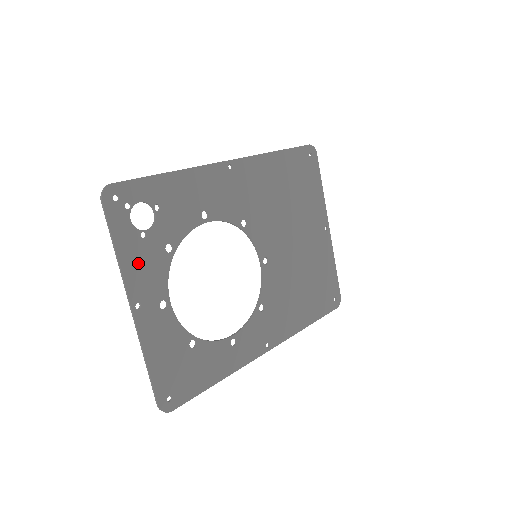
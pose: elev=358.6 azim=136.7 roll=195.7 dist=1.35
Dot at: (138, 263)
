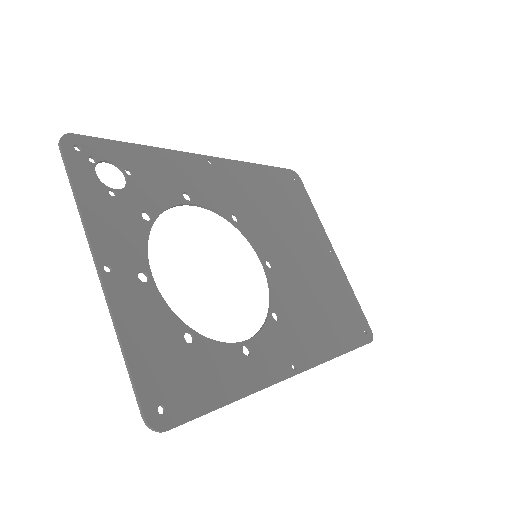
Dot at: (106, 220)
